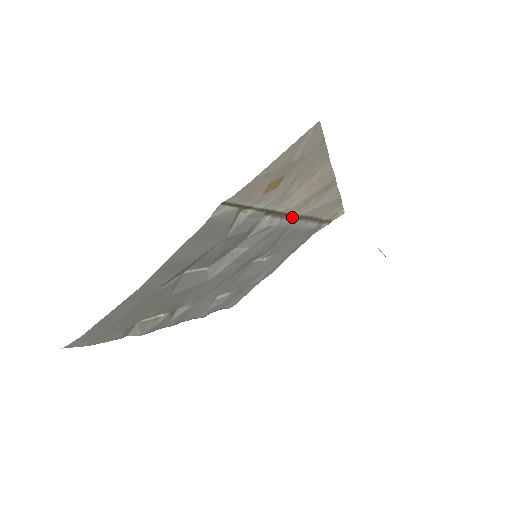
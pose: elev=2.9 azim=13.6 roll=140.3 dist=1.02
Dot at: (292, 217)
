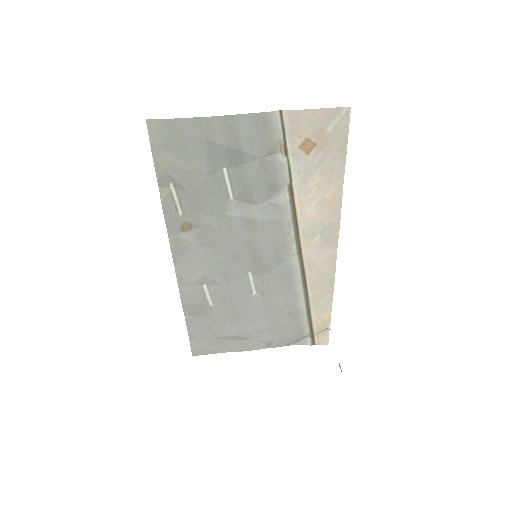
Dot at: (297, 240)
